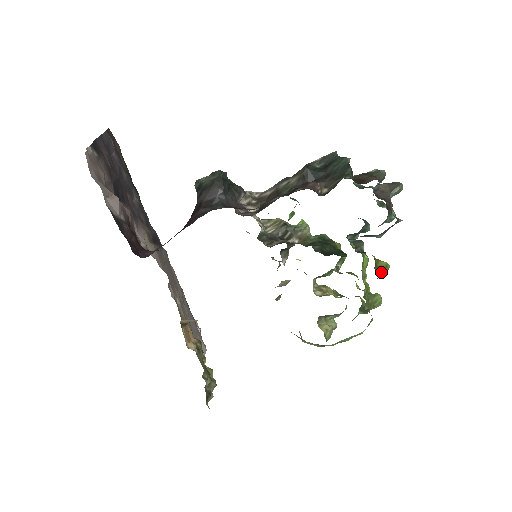
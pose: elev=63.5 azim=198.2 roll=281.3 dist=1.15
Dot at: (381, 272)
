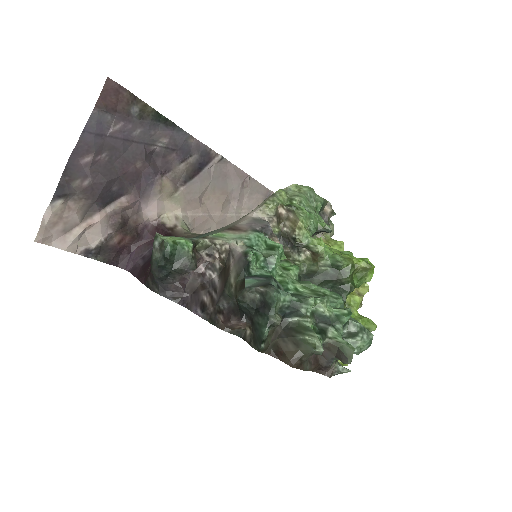
Dot at: occluded
